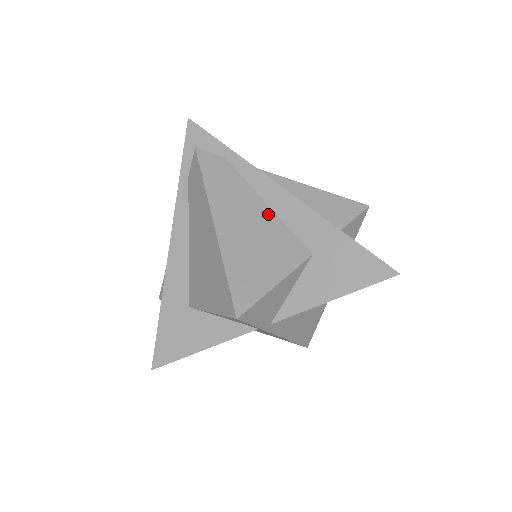
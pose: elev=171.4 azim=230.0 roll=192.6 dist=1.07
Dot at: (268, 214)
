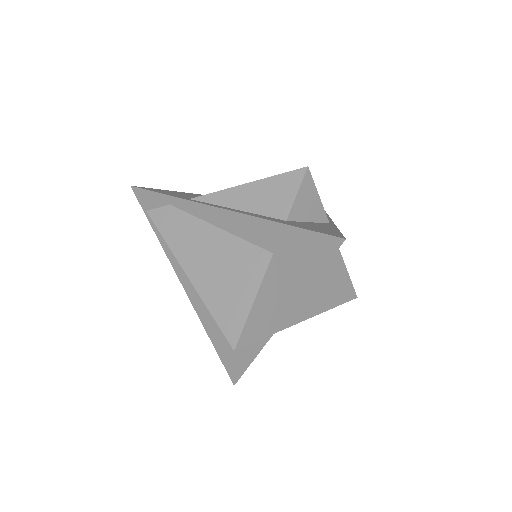
Dot at: (223, 237)
